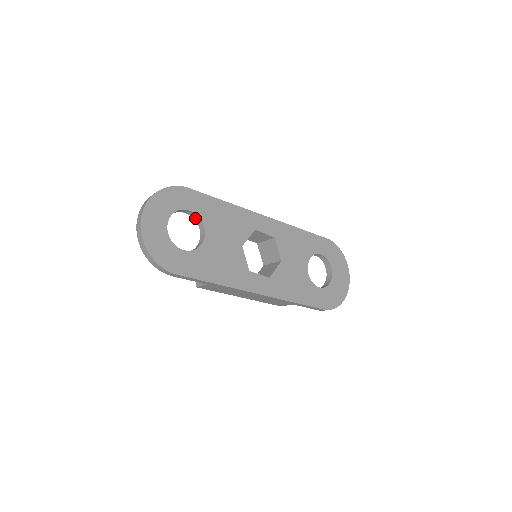
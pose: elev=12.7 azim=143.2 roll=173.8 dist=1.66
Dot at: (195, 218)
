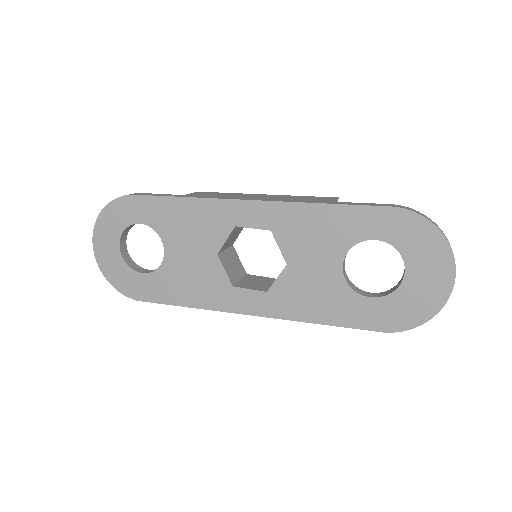
Dot at: occluded
